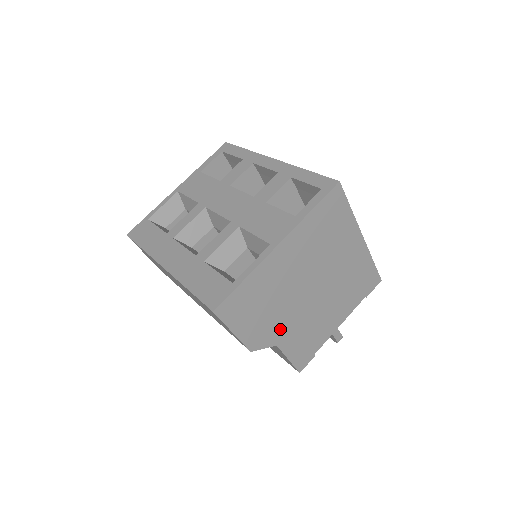
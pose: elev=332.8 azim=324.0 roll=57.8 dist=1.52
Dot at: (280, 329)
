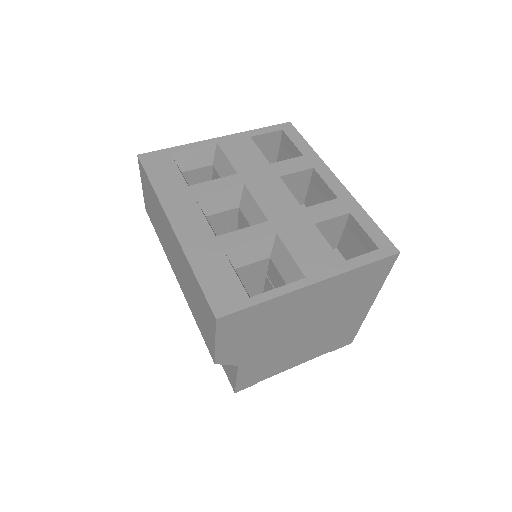
Dot at: (252, 353)
